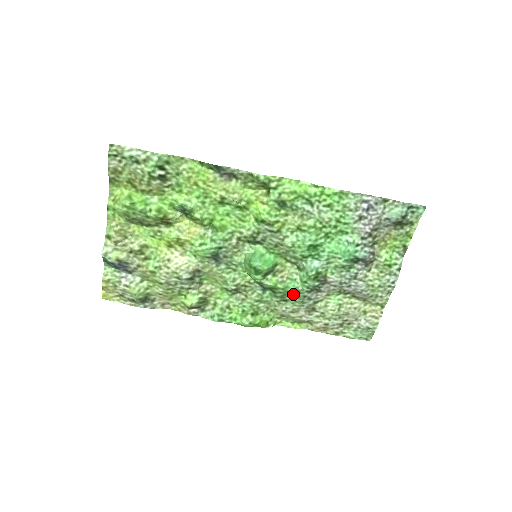
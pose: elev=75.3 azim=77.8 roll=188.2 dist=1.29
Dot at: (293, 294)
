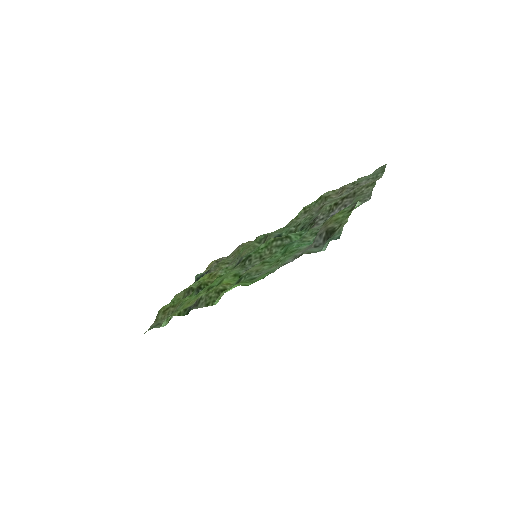
Dot at: (300, 229)
